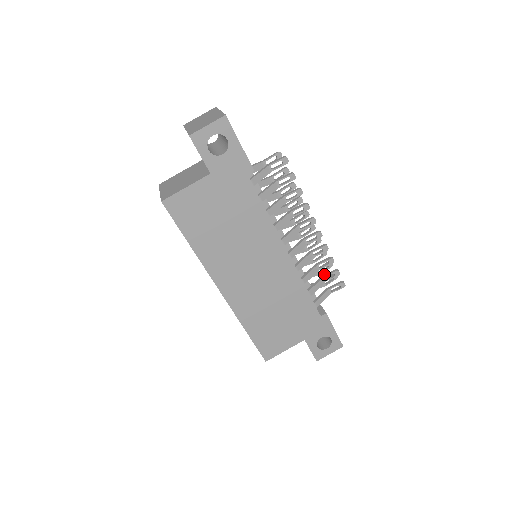
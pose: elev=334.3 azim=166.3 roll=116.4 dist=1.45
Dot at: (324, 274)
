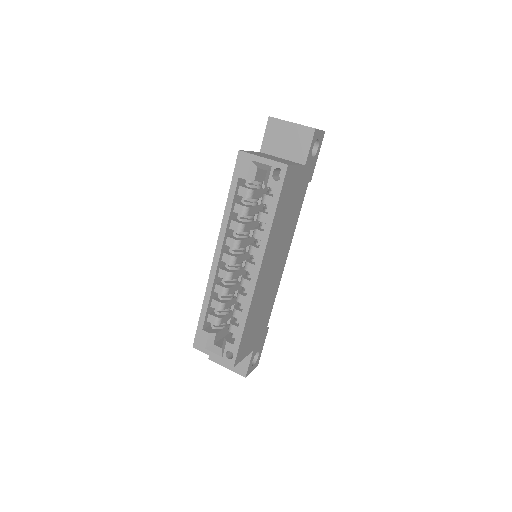
Dot at: occluded
